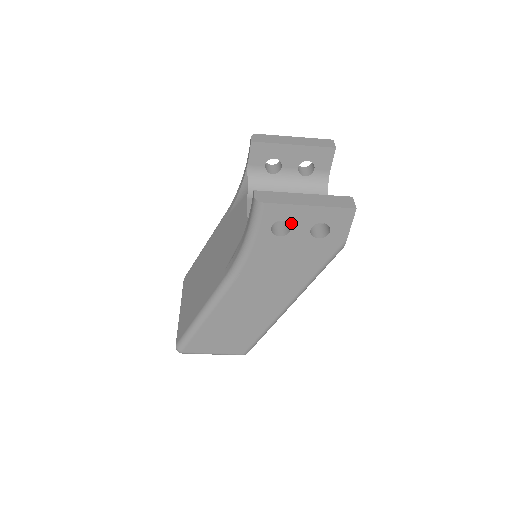
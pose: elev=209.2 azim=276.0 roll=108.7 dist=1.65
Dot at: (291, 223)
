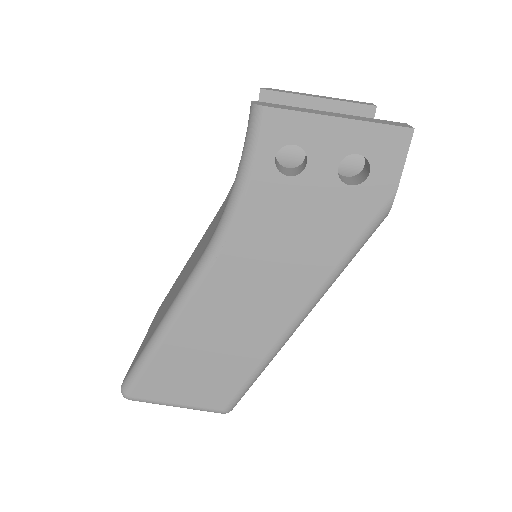
Dot at: (307, 151)
